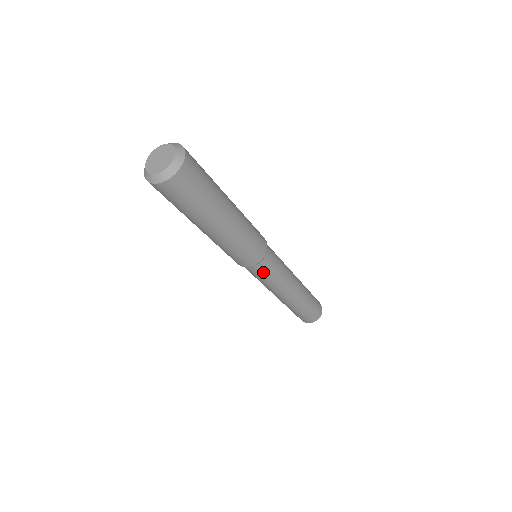
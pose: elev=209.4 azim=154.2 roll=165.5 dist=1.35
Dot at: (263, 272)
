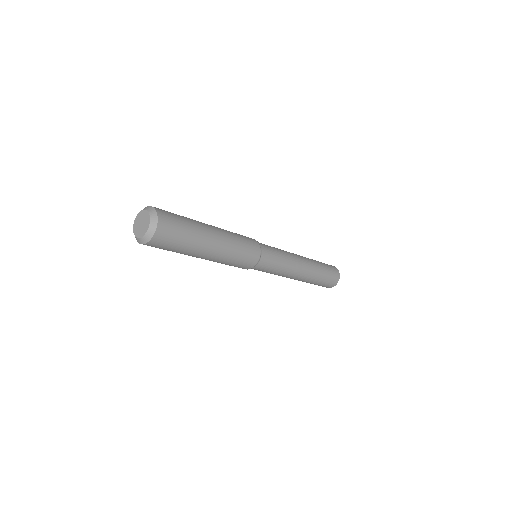
Dot at: (269, 263)
